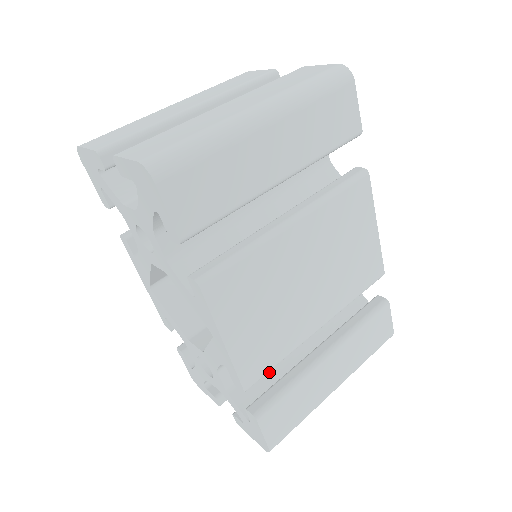
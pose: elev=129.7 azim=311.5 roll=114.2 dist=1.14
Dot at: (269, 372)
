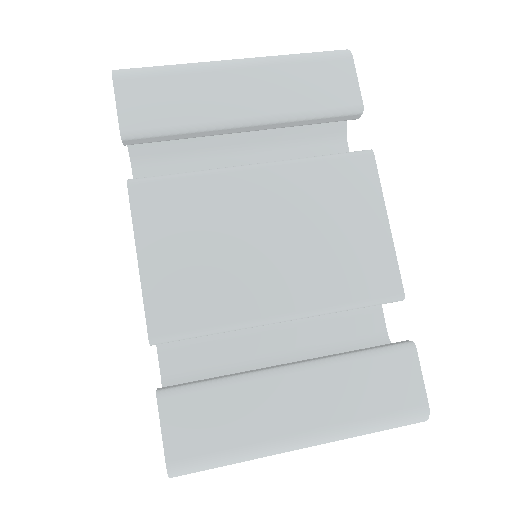
Dot at: occluded
